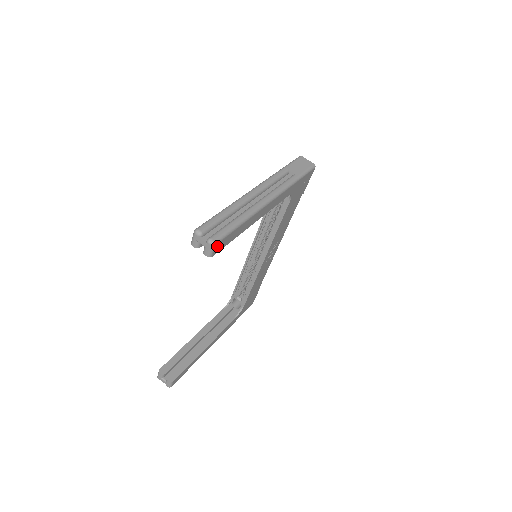
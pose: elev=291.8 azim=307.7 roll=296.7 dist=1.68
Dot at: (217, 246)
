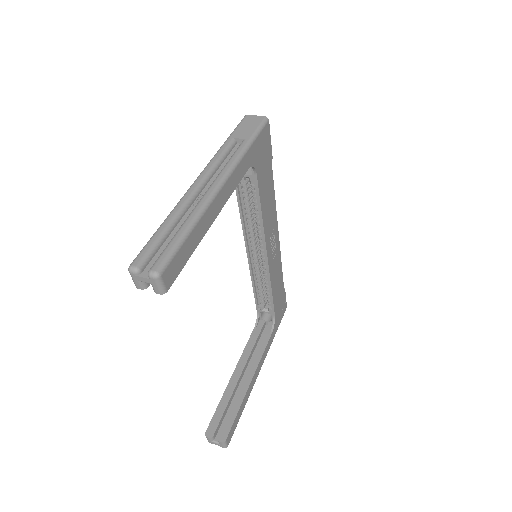
Dot at: (166, 275)
